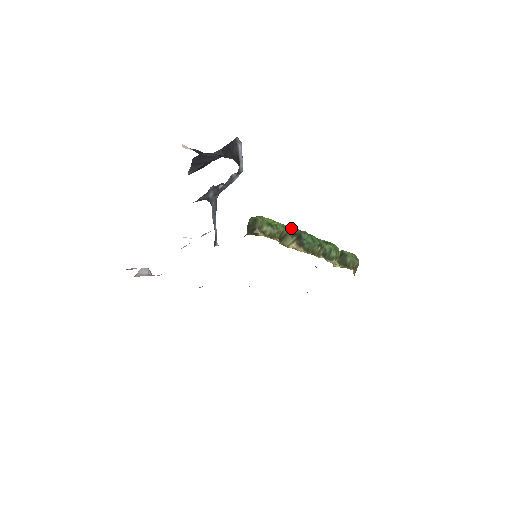
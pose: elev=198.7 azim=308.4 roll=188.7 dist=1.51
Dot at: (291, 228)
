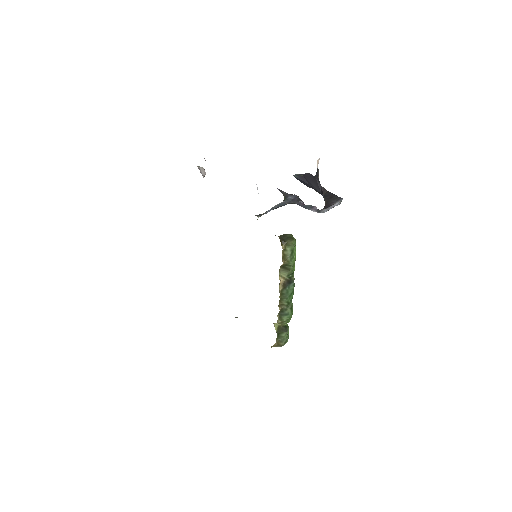
Dot at: occluded
